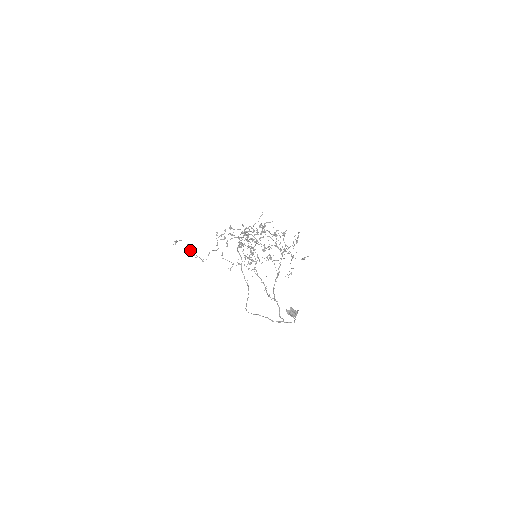
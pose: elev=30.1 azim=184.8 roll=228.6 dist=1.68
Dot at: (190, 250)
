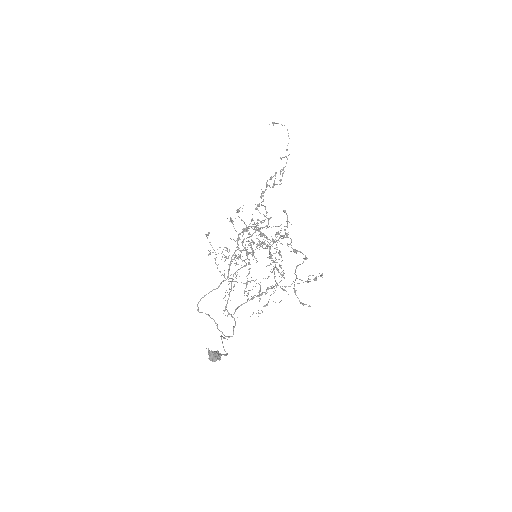
Dot at: occluded
